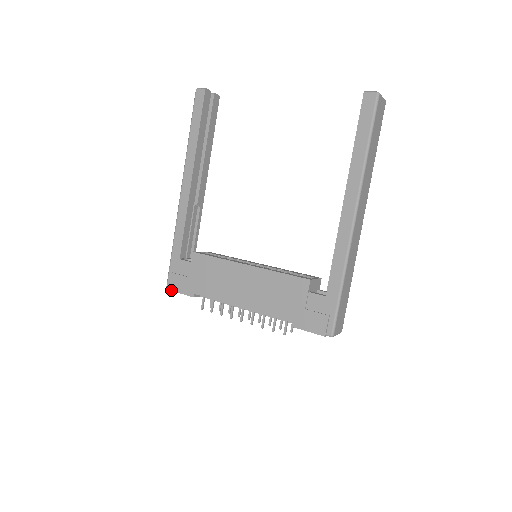
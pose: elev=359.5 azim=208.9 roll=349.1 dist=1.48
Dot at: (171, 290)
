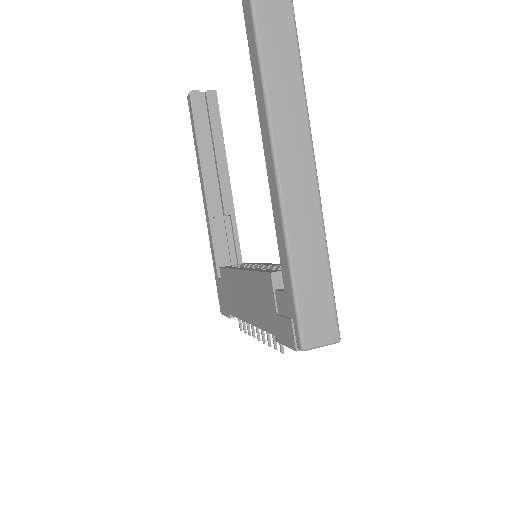
Dot at: occluded
